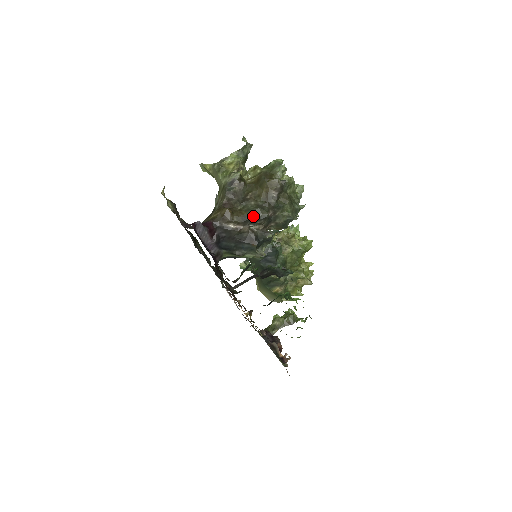
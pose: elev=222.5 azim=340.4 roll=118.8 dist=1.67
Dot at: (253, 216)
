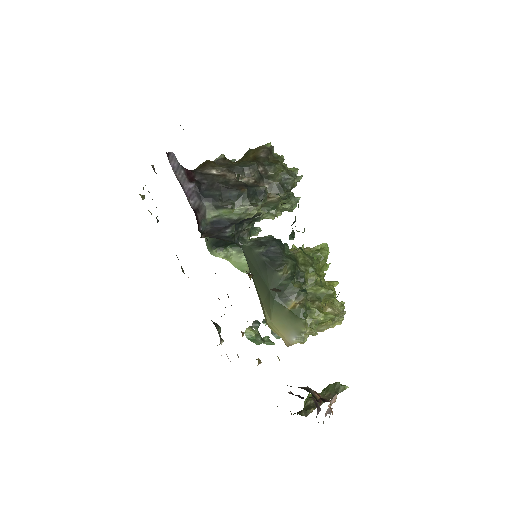
Dot at: (239, 165)
